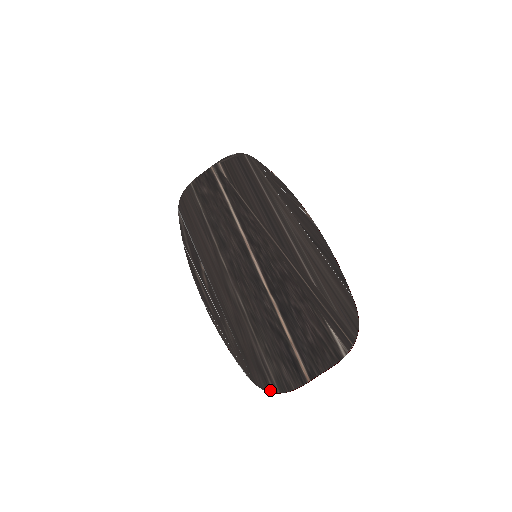
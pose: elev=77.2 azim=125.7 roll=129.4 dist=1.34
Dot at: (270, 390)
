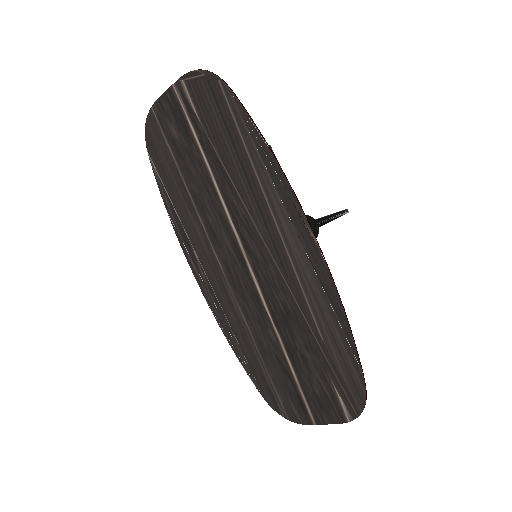
Dot at: (280, 414)
